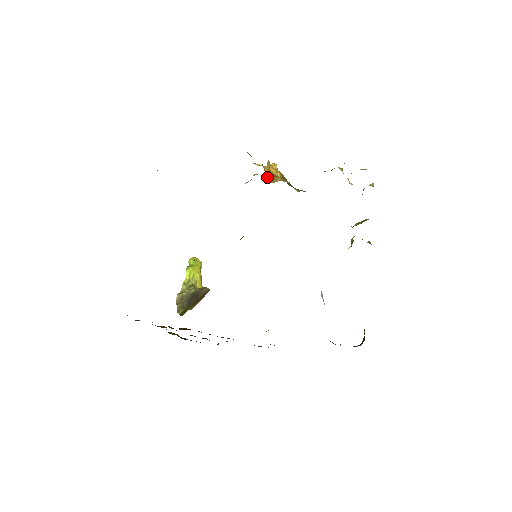
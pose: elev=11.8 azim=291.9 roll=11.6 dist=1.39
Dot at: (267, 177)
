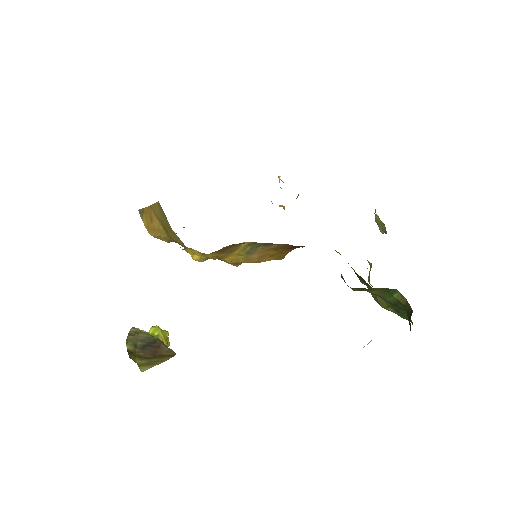
Dot at: occluded
